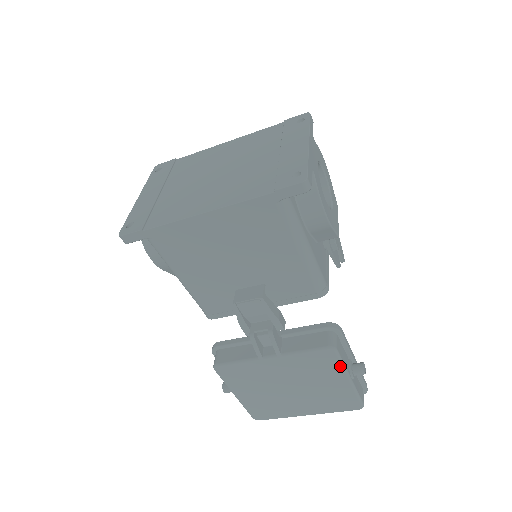
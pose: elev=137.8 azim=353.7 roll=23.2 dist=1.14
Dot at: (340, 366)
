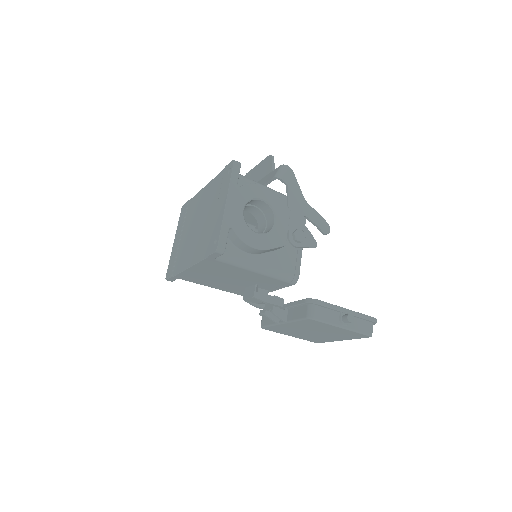
Dot at: (326, 324)
